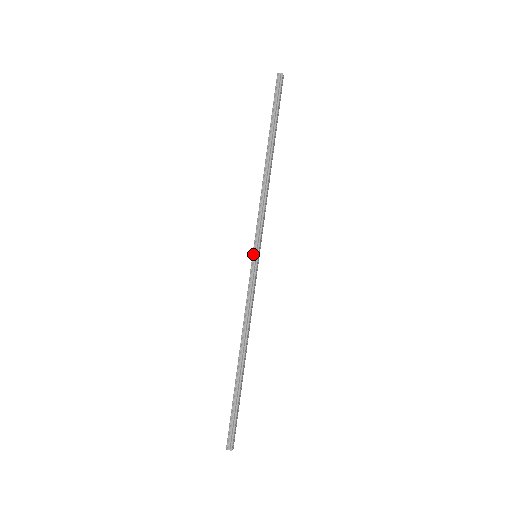
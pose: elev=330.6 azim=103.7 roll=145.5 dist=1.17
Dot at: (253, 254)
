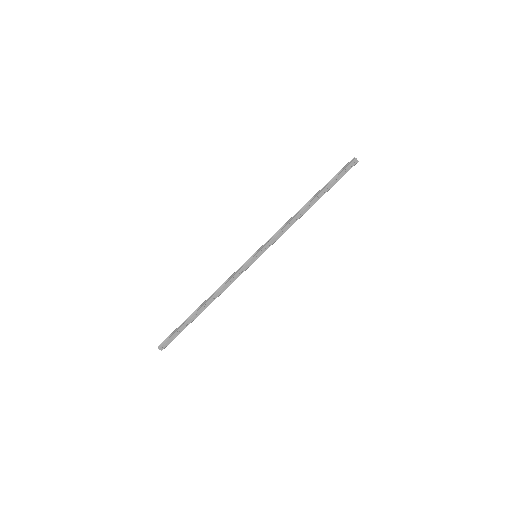
Dot at: (254, 253)
